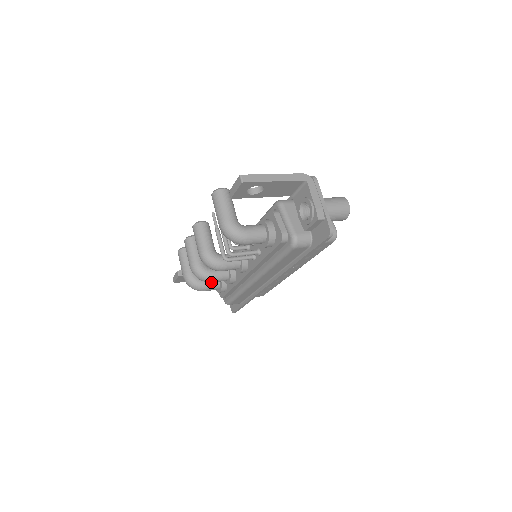
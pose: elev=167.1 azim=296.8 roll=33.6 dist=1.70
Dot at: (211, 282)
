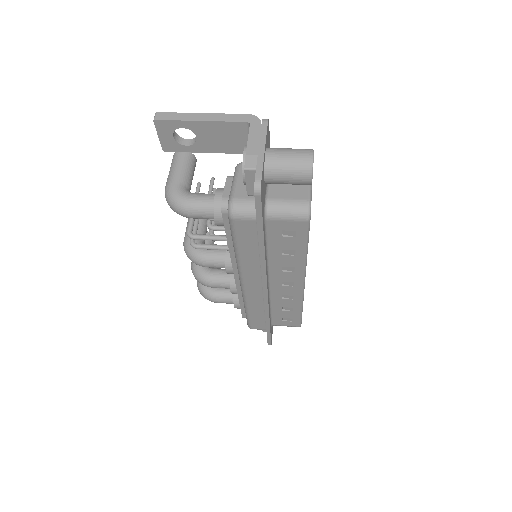
Dot at: (210, 286)
